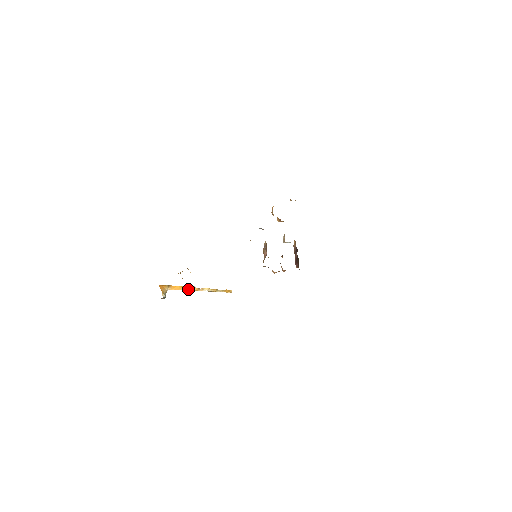
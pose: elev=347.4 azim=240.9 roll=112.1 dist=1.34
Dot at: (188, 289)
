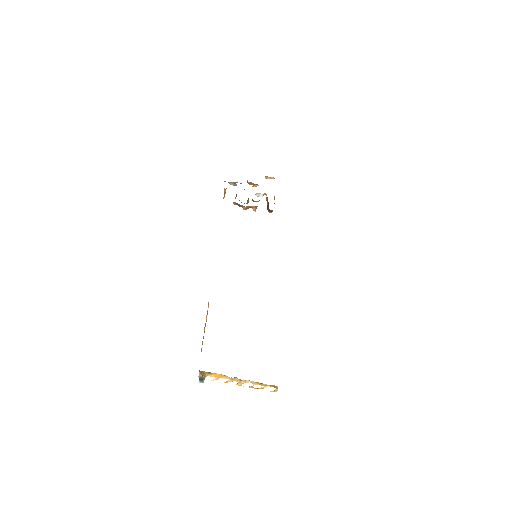
Dot at: (229, 379)
